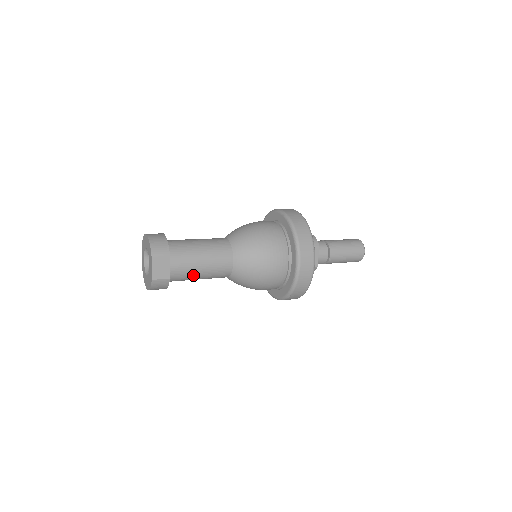
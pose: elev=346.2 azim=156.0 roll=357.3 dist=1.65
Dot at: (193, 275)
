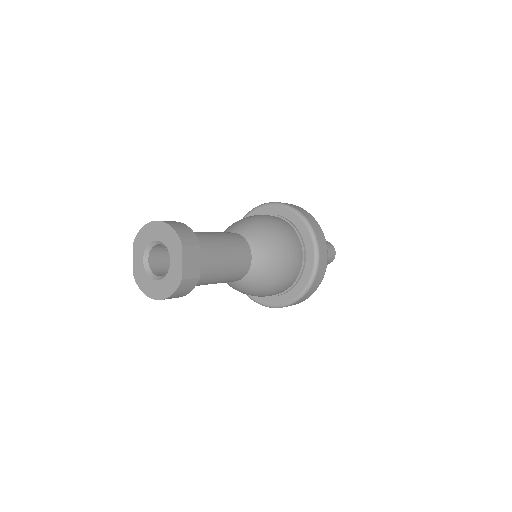
Dot at: (214, 275)
